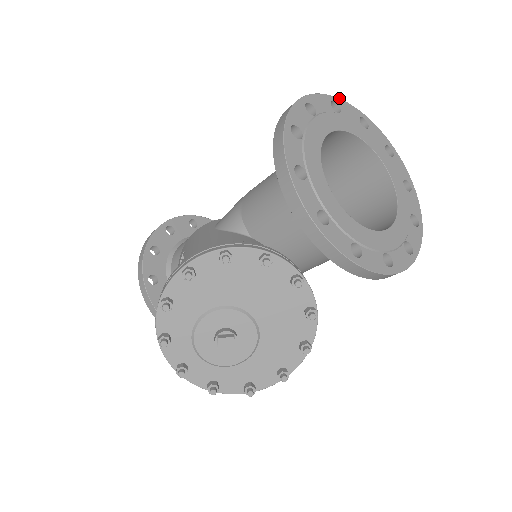
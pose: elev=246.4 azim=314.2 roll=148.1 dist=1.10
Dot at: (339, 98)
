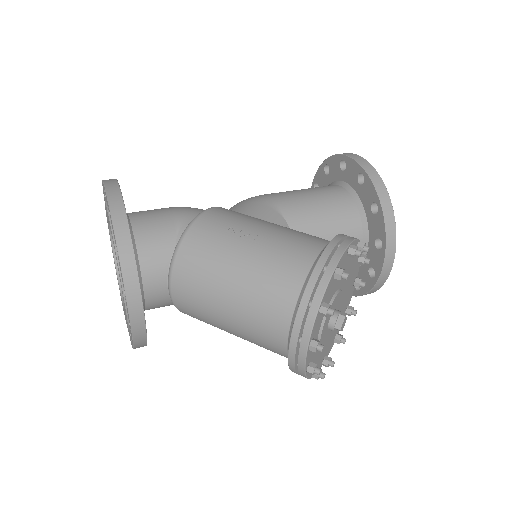
Dot at: occluded
